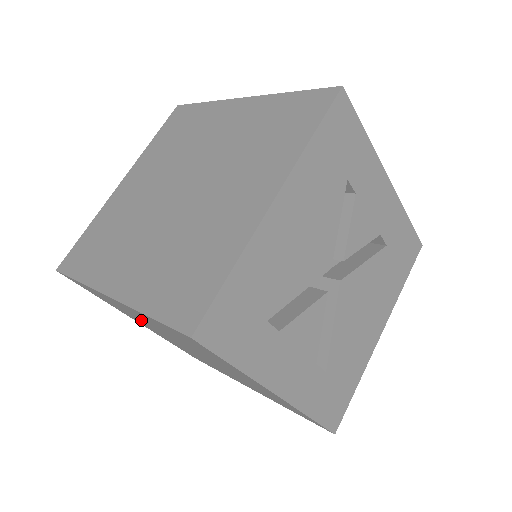
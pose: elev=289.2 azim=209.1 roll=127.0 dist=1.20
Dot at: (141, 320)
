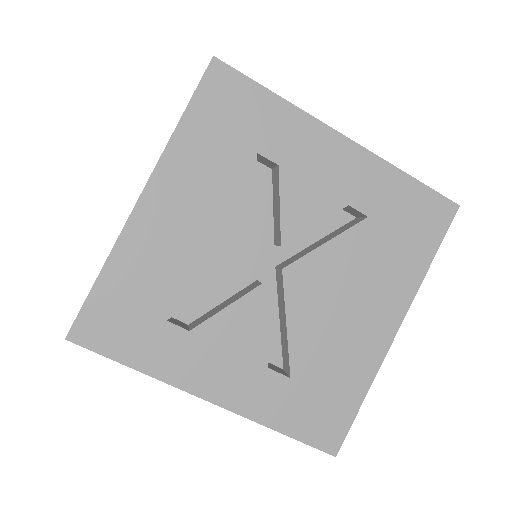
Dot at: occluded
